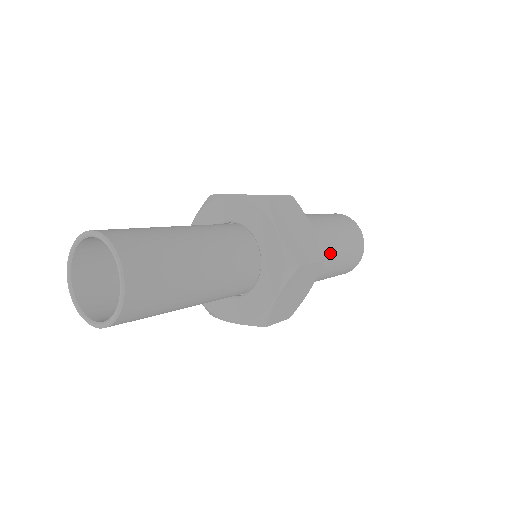
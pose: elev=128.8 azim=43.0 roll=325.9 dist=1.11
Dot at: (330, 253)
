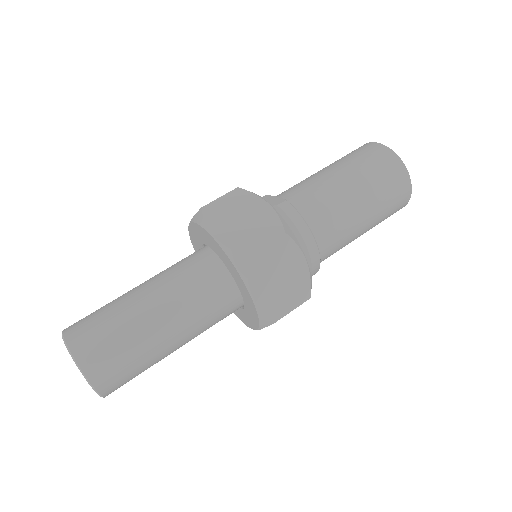
Dot at: (335, 204)
